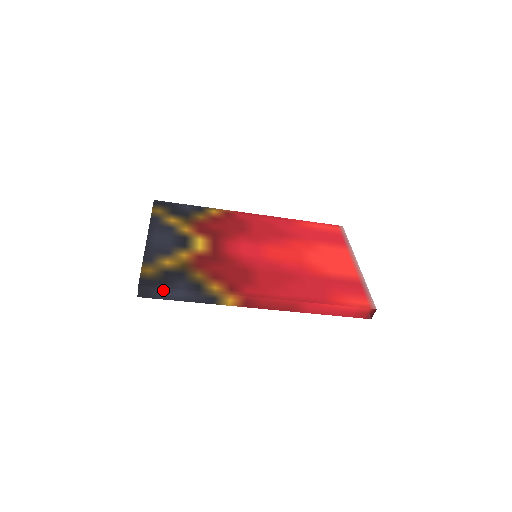
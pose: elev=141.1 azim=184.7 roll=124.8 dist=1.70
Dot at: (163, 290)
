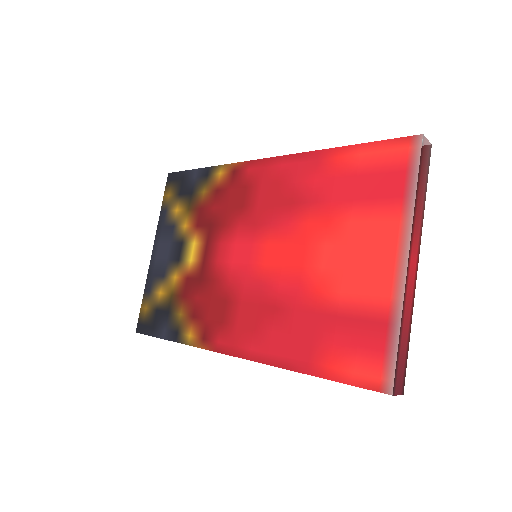
Dot at: (154, 336)
